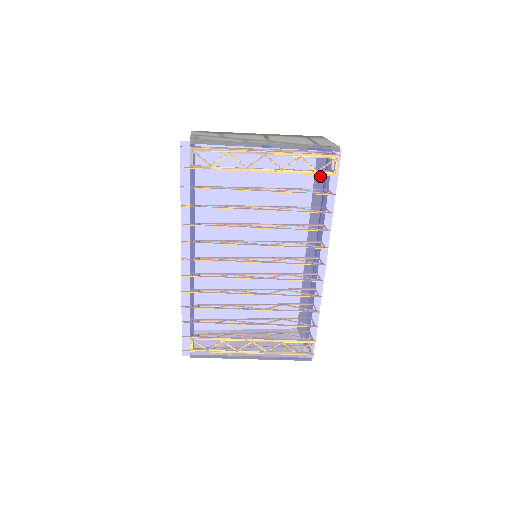
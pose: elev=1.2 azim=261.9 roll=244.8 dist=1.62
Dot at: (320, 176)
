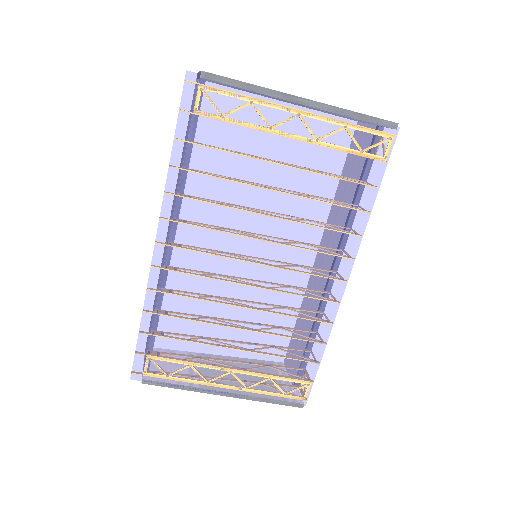
Dot at: (365, 158)
